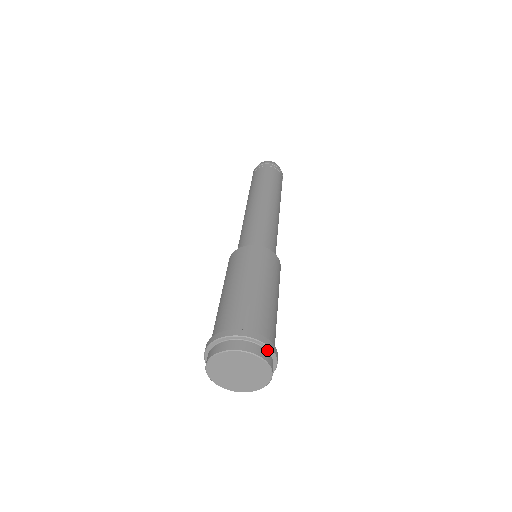
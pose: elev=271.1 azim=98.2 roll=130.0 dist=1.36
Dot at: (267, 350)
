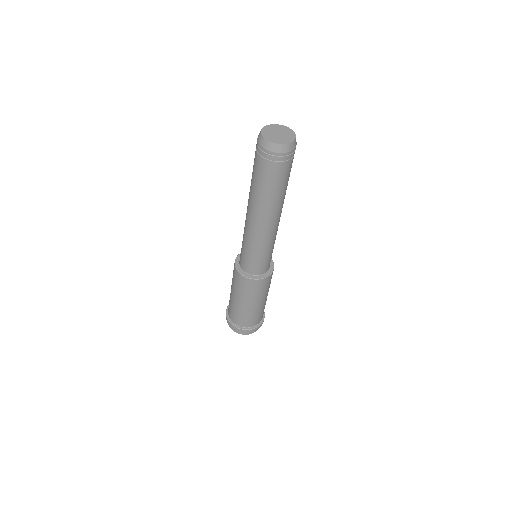
Dot at: (258, 327)
